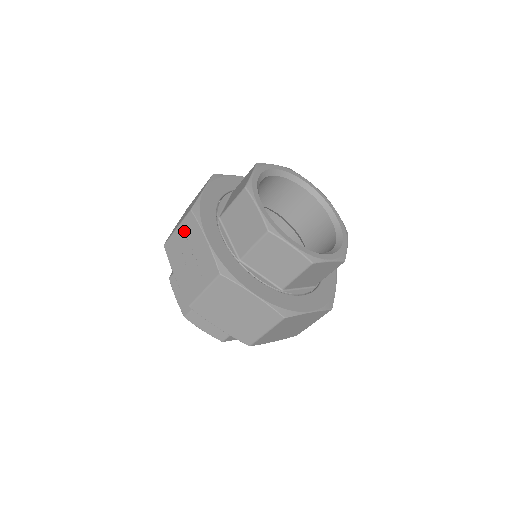
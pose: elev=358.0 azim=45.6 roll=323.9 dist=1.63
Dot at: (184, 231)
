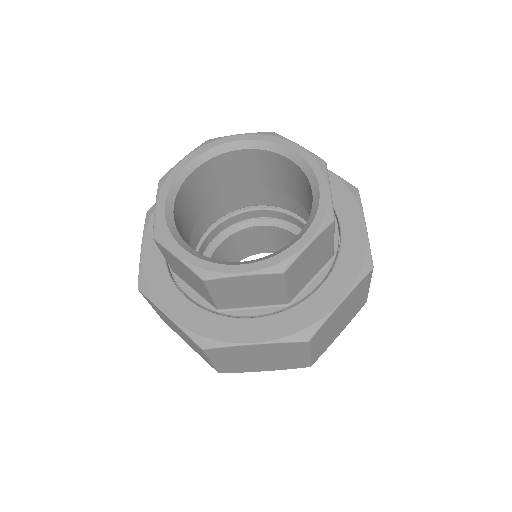
Dot at: occluded
